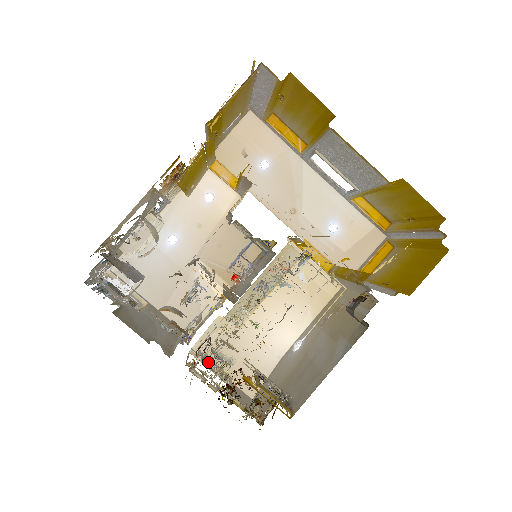
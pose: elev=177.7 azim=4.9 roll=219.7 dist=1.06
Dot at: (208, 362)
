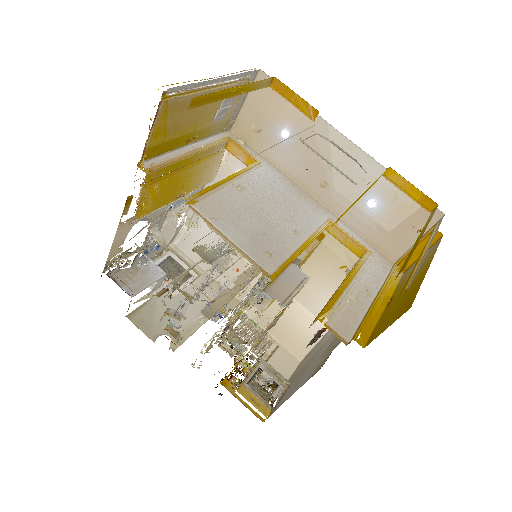
Dot at: (259, 325)
